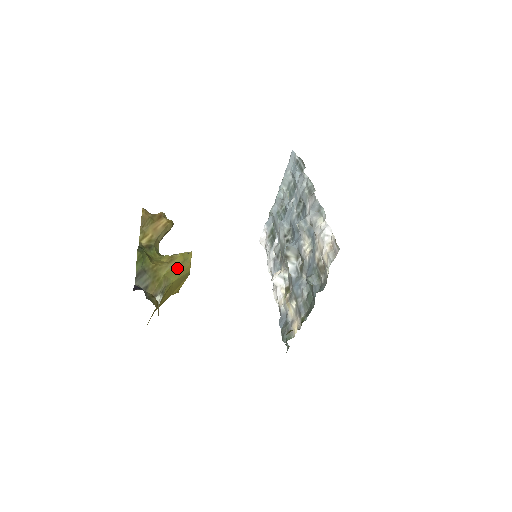
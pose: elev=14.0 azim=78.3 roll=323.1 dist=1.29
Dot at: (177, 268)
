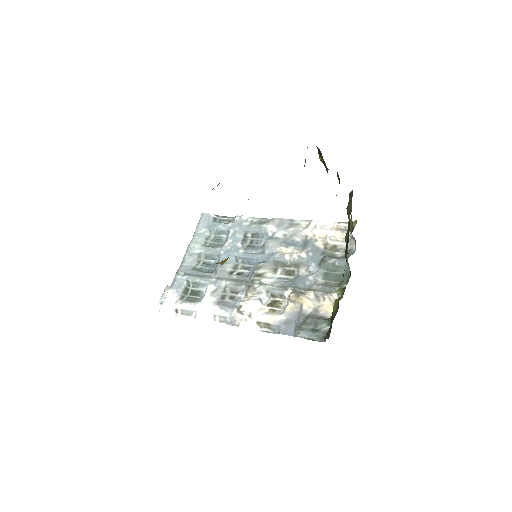
Dot at: occluded
